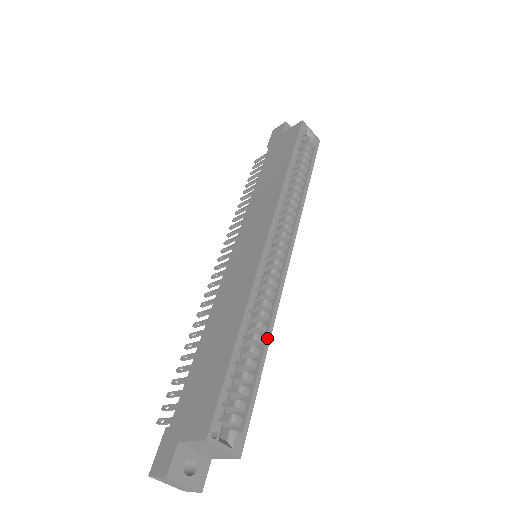
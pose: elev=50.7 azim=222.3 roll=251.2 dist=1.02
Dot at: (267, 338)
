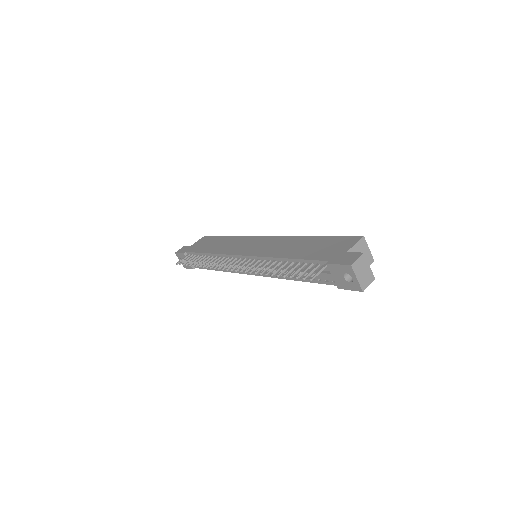
Dot at: occluded
